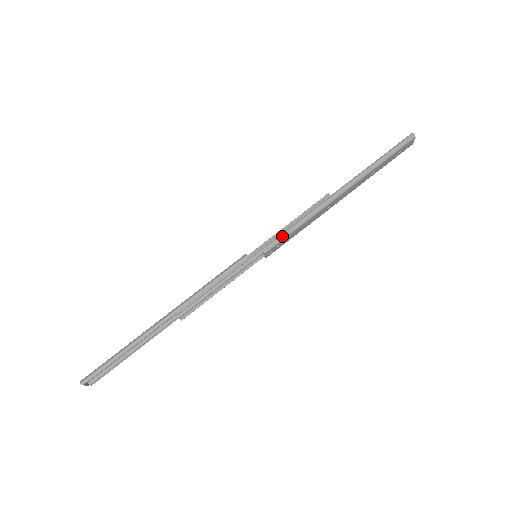
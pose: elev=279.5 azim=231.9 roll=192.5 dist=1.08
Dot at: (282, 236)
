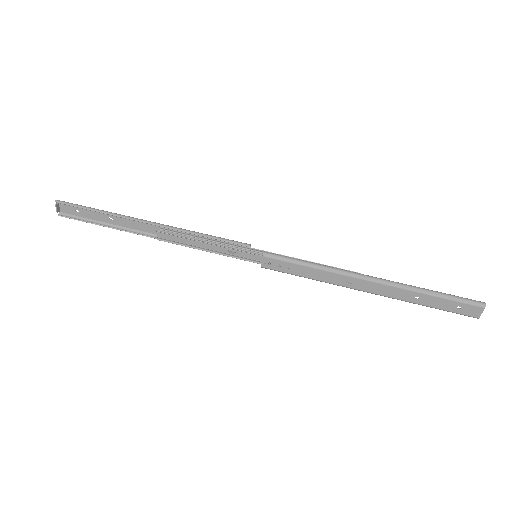
Dot at: (290, 258)
